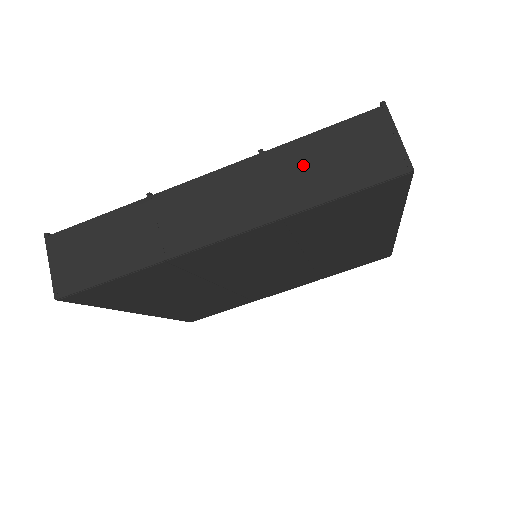
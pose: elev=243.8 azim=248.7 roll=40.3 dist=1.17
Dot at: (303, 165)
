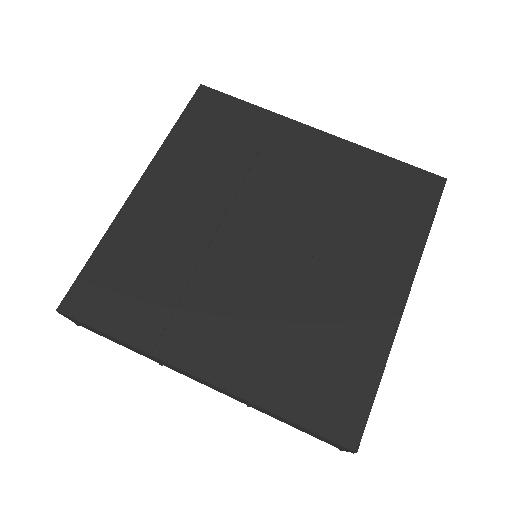
Dot at: occluded
